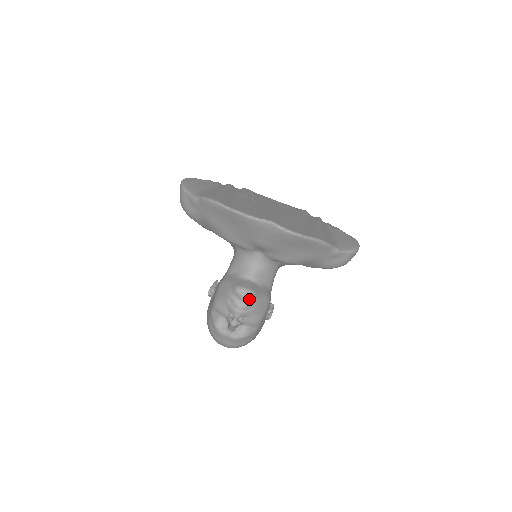
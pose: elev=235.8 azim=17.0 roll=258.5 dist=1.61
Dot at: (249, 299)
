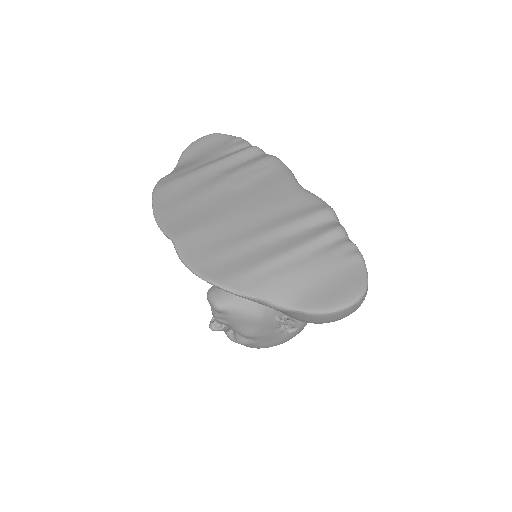
Dot at: (216, 310)
